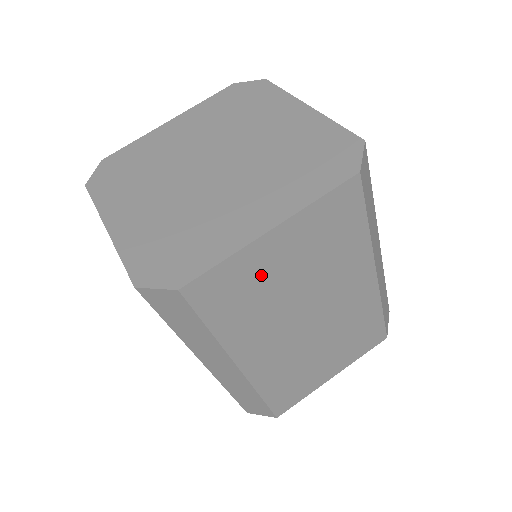
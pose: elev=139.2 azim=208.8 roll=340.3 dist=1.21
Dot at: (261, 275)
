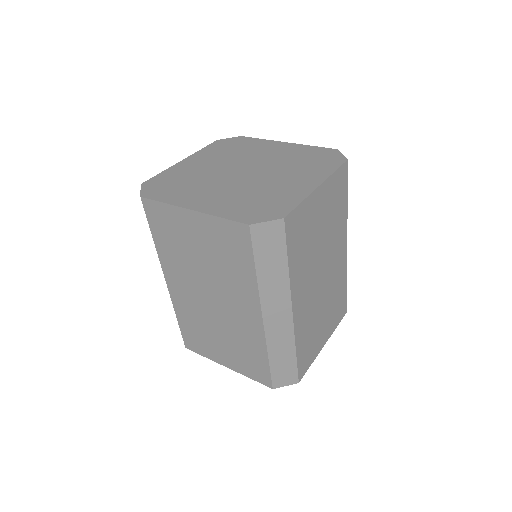
Dot at: (311, 222)
